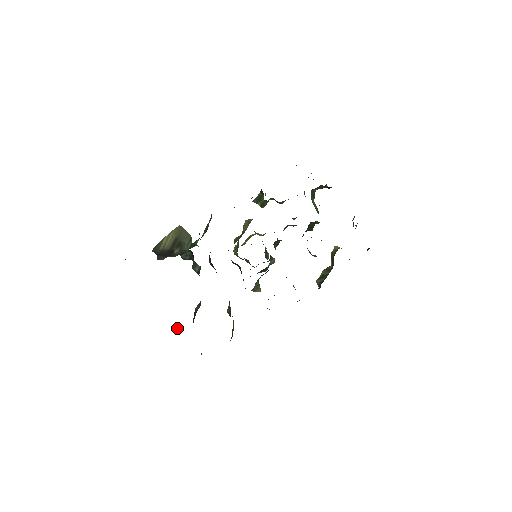
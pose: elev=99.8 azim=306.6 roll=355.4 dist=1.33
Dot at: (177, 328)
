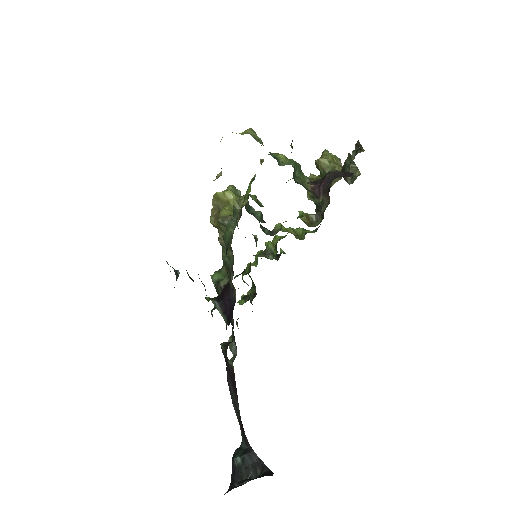
Dot at: (232, 352)
